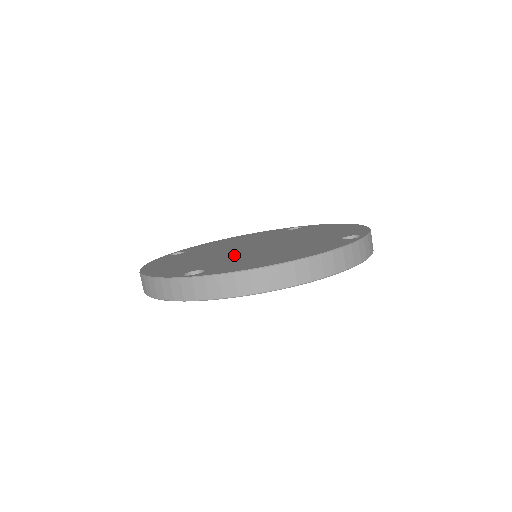
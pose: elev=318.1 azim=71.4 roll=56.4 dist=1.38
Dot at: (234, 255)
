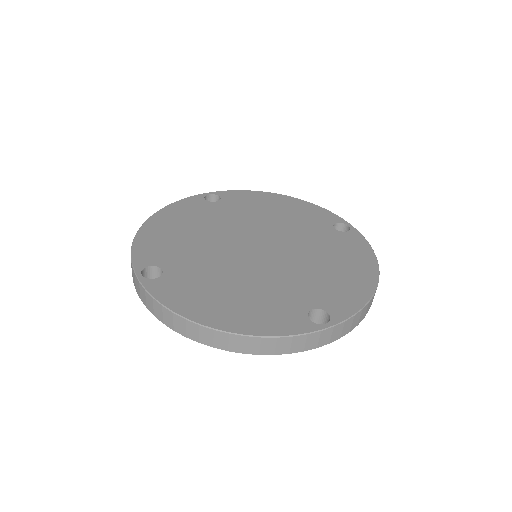
Dot at: (218, 257)
